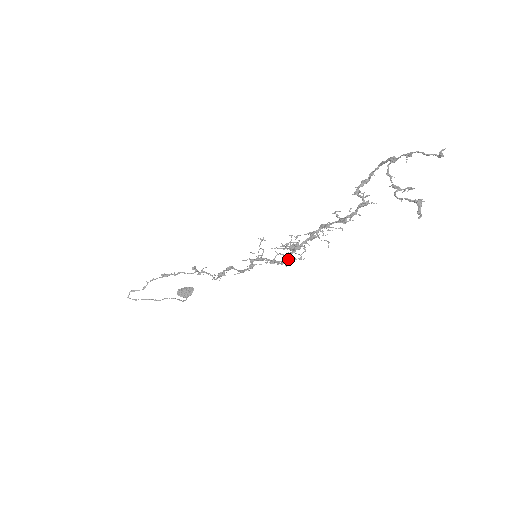
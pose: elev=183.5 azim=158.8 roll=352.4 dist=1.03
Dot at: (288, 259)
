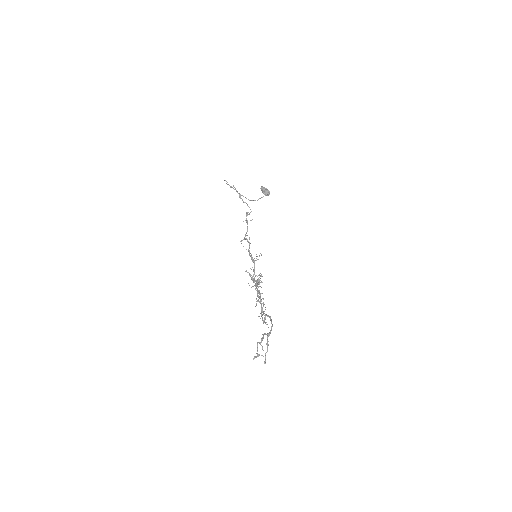
Dot at: (253, 281)
